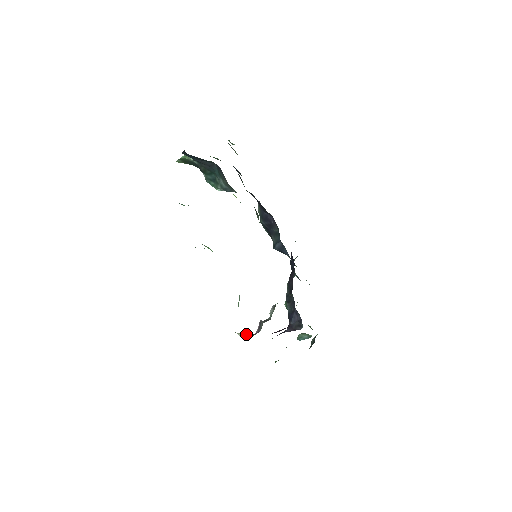
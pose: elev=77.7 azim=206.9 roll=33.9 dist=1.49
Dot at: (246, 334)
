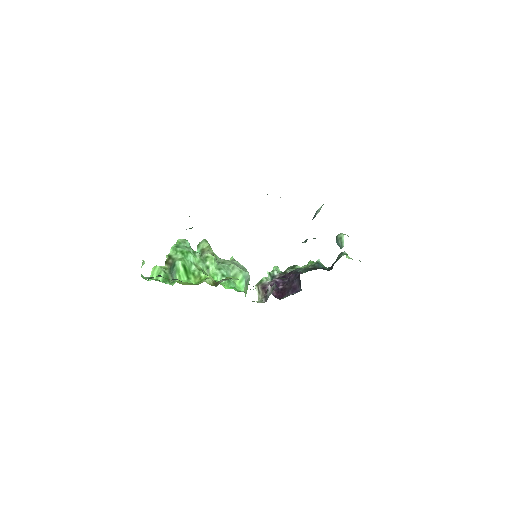
Dot at: (260, 291)
